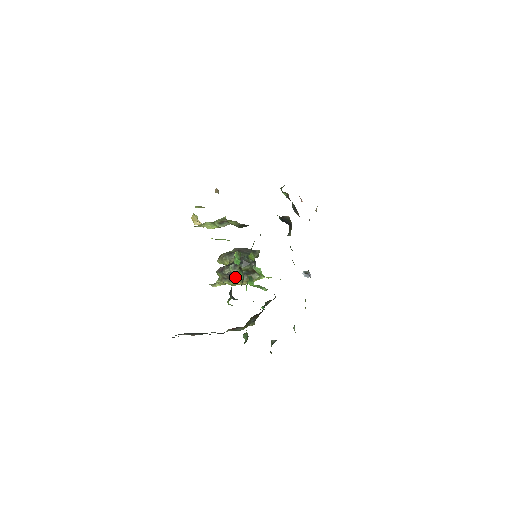
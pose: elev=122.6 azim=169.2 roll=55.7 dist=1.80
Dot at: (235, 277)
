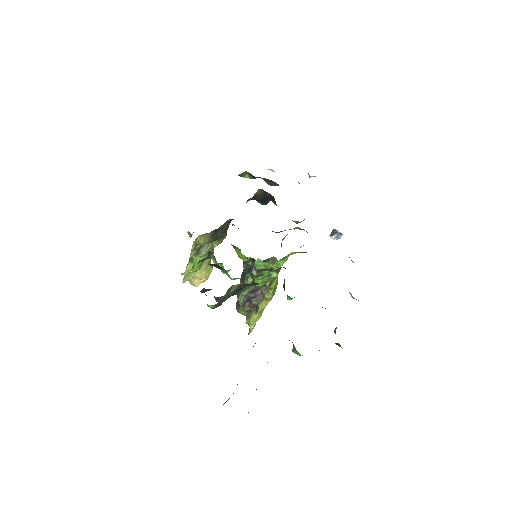
Dot at: (255, 299)
